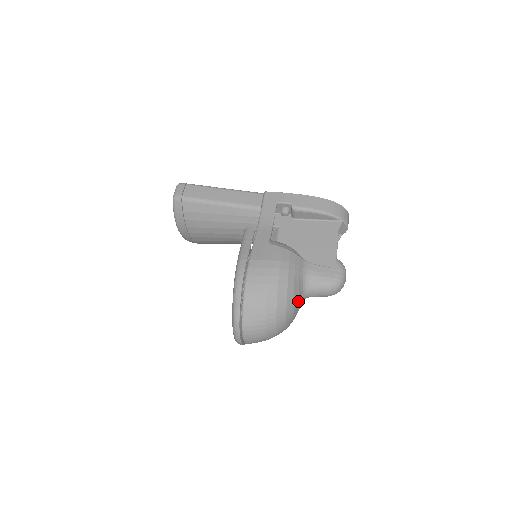
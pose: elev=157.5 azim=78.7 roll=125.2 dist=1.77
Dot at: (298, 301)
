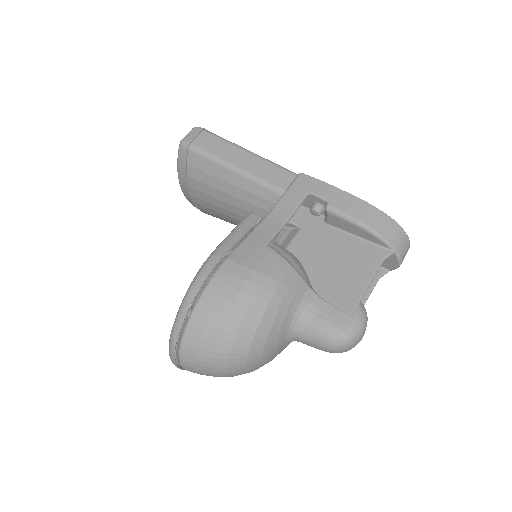
Dot at: (276, 342)
